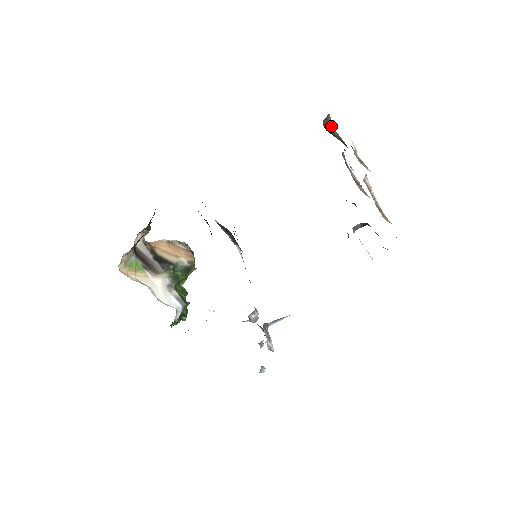
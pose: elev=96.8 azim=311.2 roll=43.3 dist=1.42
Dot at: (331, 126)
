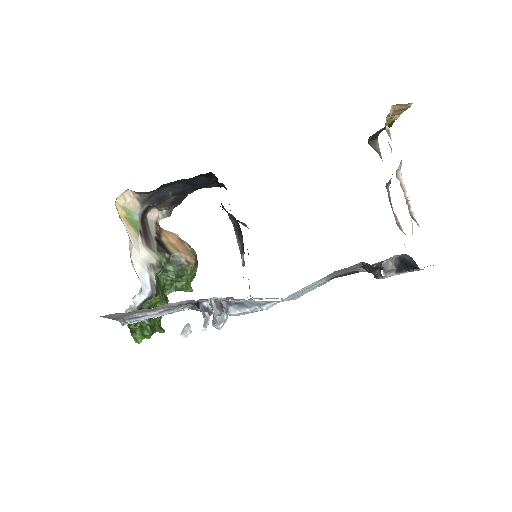
Dot at: (377, 151)
